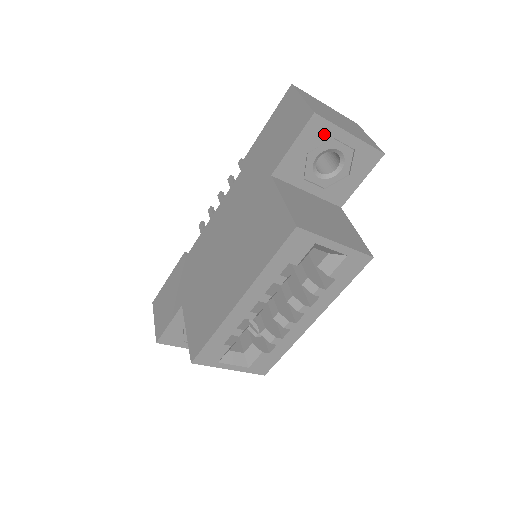
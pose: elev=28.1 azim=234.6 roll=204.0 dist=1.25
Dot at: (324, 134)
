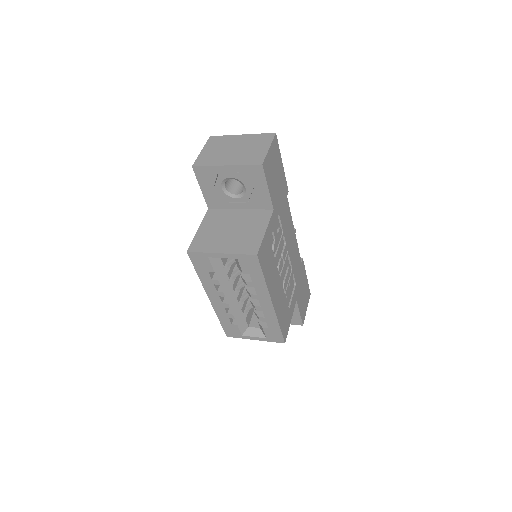
Dot at: (210, 174)
